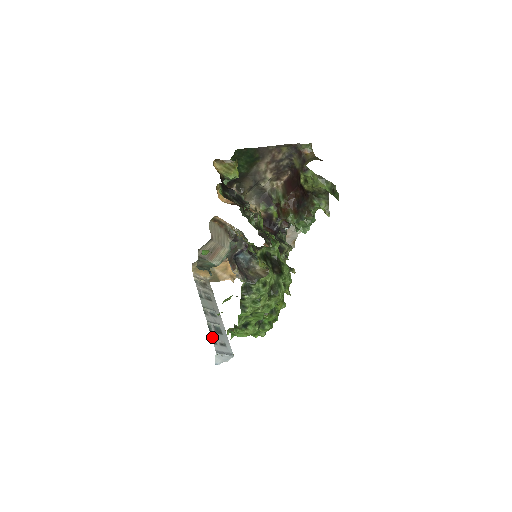
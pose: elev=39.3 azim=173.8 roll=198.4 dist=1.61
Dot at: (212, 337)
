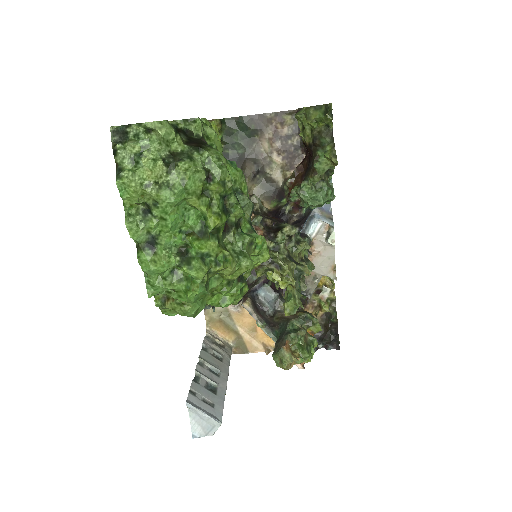
Dot at: (192, 386)
